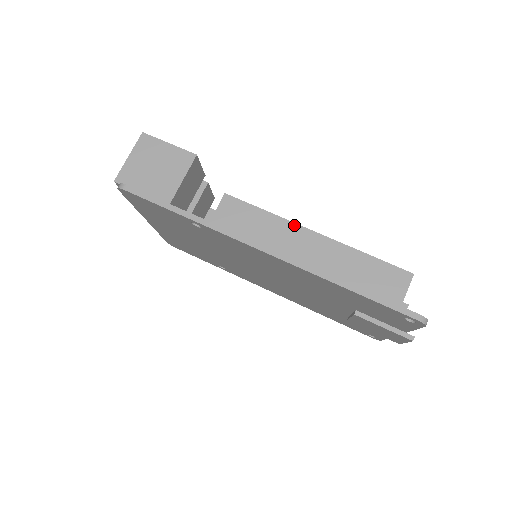
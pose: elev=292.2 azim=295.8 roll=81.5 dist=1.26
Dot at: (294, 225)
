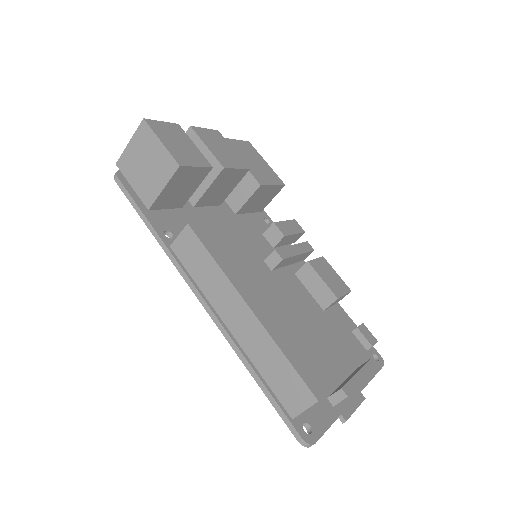
Dot at: (233, 289)
